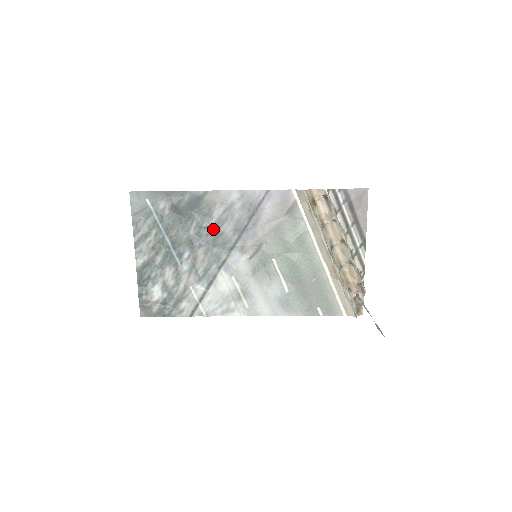
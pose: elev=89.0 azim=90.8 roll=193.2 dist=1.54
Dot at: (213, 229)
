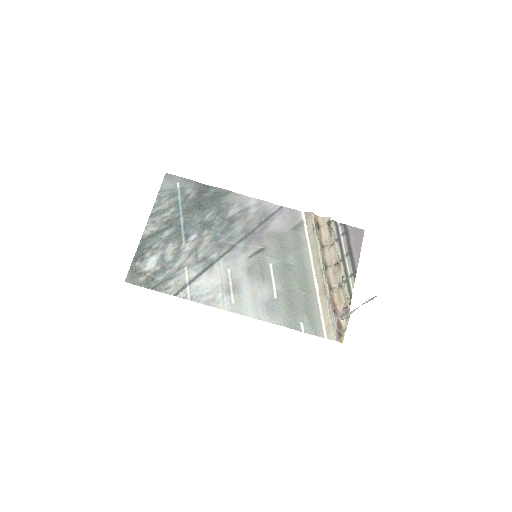
Dot at: (225, 222)
